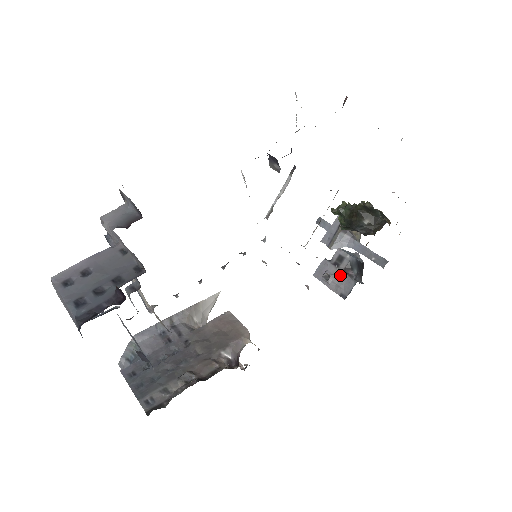
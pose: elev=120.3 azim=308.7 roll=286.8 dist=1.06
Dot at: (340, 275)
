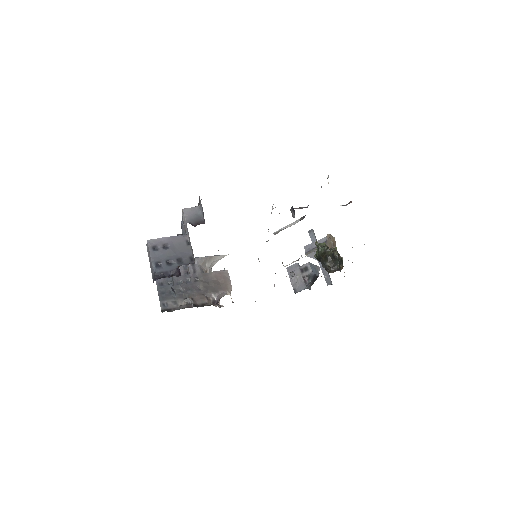
Dot at: (300, 278)
